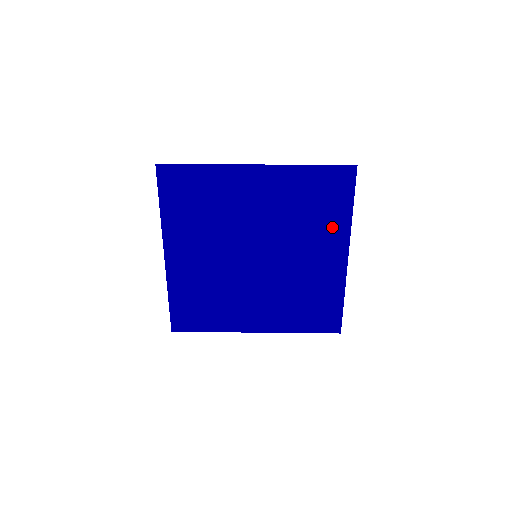
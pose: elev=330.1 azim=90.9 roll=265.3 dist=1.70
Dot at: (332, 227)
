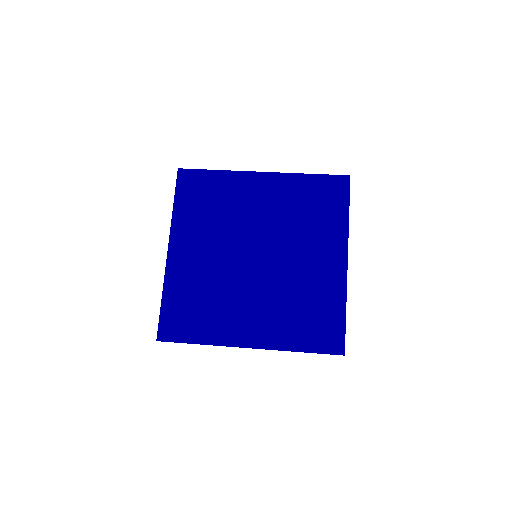
Dot at: (330, 230)
